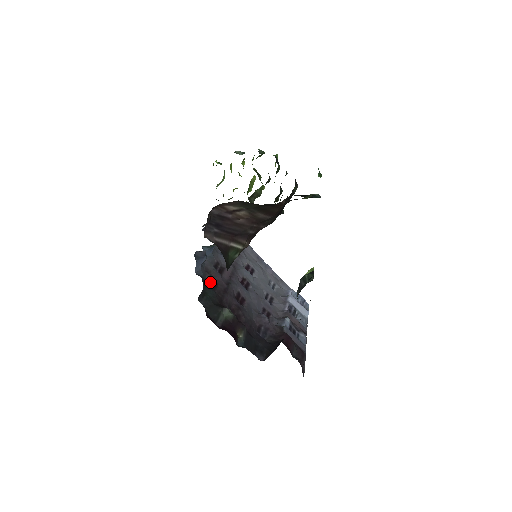
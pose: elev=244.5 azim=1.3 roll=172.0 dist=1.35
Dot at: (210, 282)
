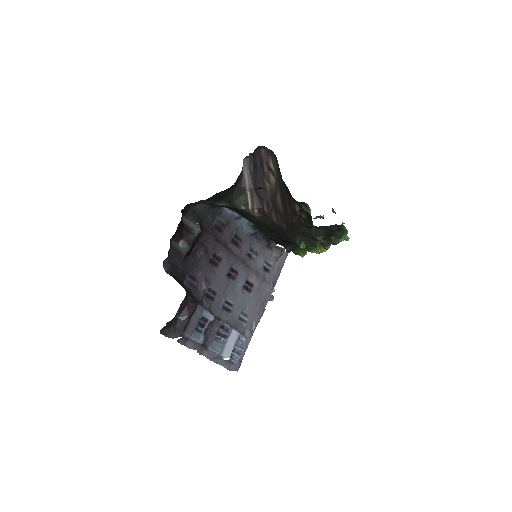
Dot at: (220, 224)
